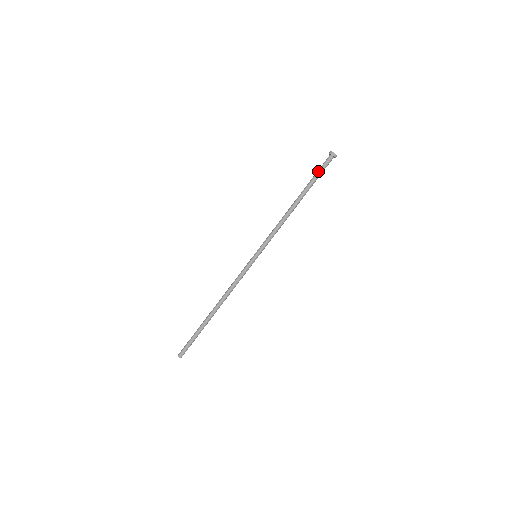
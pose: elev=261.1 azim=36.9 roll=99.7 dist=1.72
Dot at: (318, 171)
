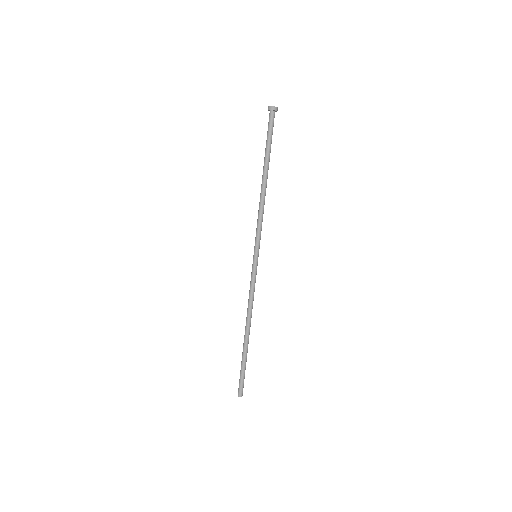
Dot at: (267, 135)
